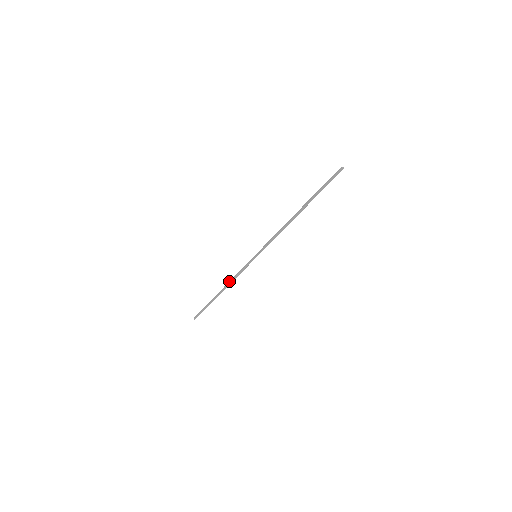
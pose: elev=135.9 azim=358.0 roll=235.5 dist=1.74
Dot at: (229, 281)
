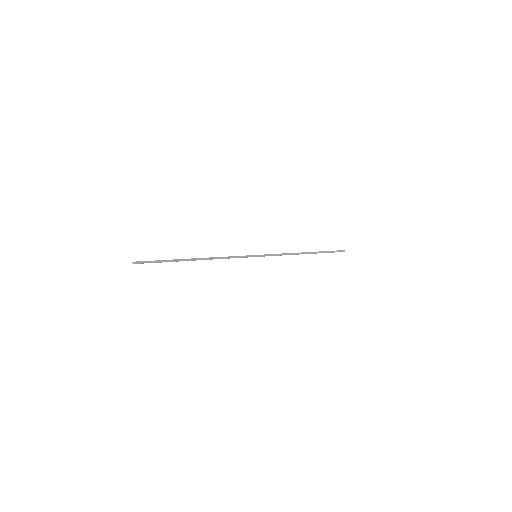
Dot at: (214, 257)
